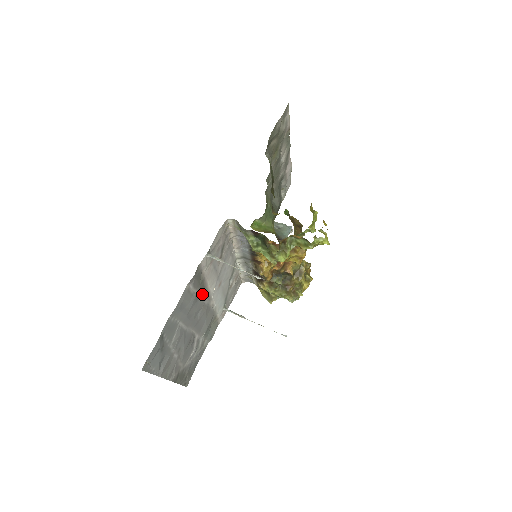
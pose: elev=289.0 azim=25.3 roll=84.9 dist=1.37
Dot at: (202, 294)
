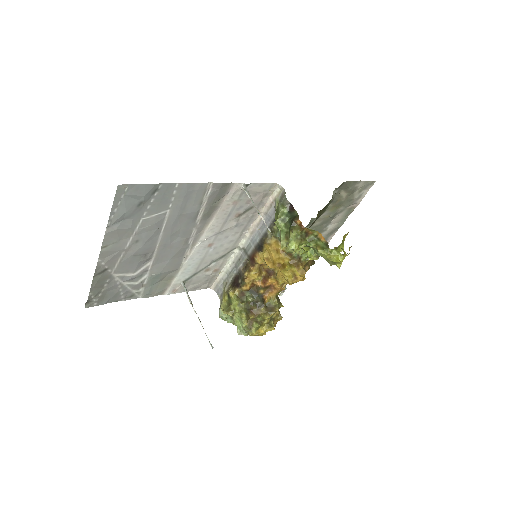
Dot at: (200, 223)
